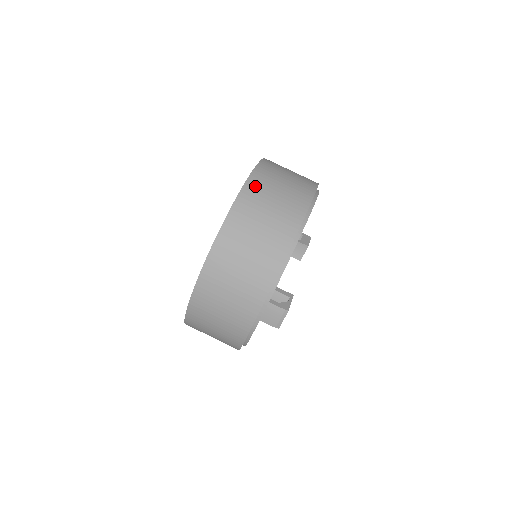
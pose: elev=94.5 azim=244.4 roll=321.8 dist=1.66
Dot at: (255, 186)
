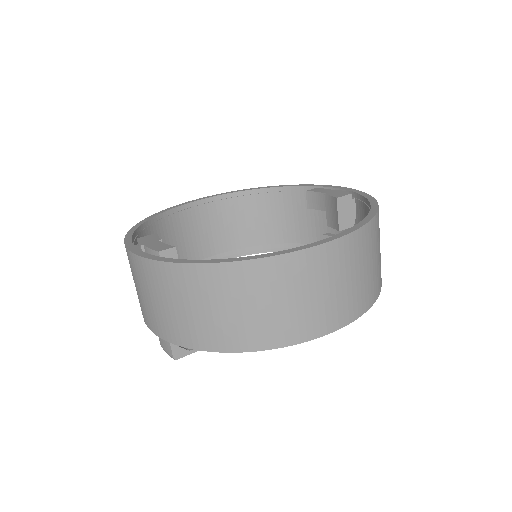
Dot at: (274, 271)
